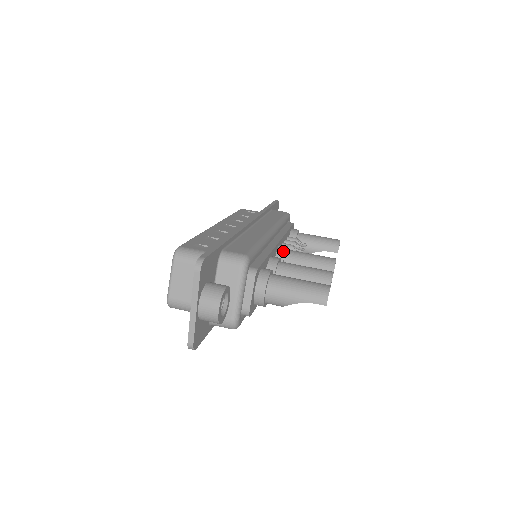
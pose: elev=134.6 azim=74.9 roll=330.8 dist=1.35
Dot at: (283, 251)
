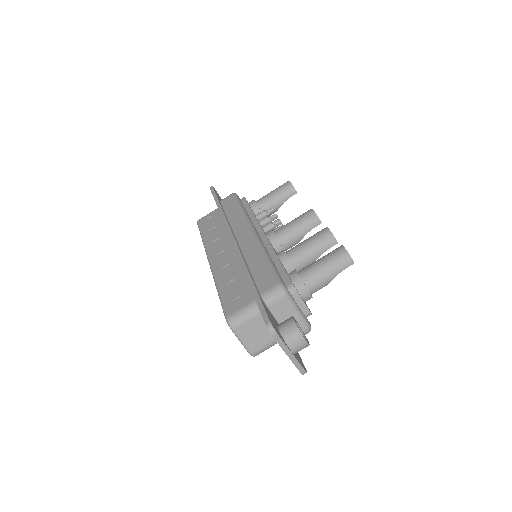
Dot at: (274, 238)
